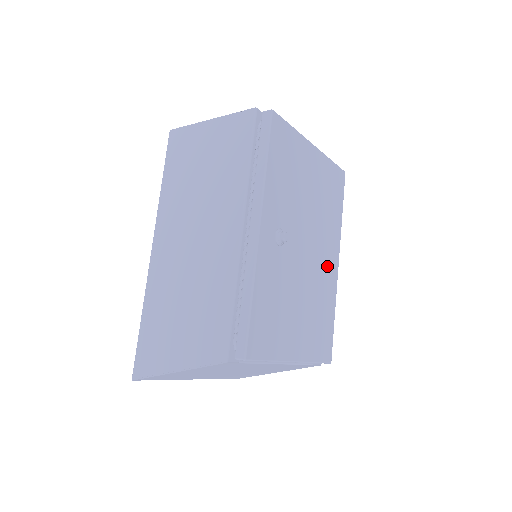
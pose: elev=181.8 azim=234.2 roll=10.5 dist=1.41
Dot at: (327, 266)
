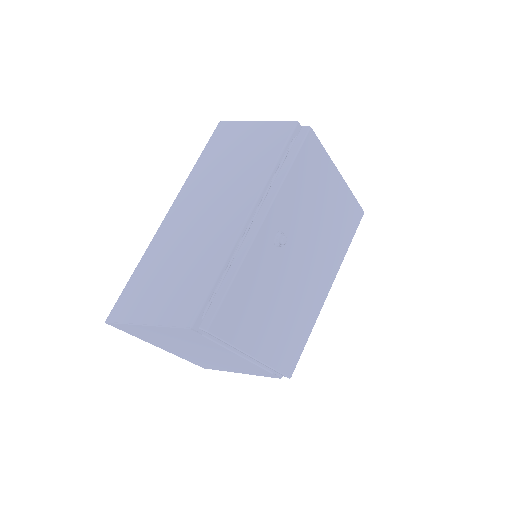
Dot at: (317, 287)
